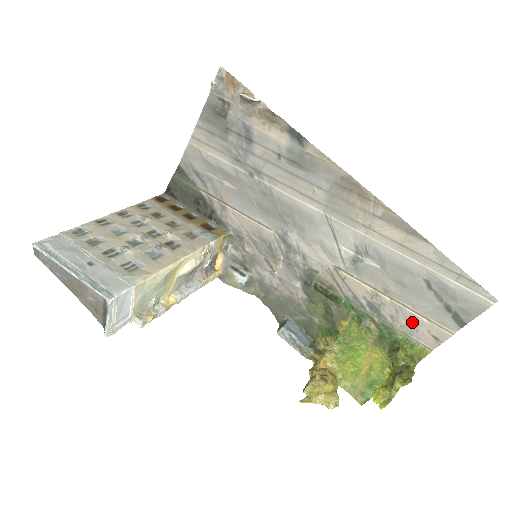
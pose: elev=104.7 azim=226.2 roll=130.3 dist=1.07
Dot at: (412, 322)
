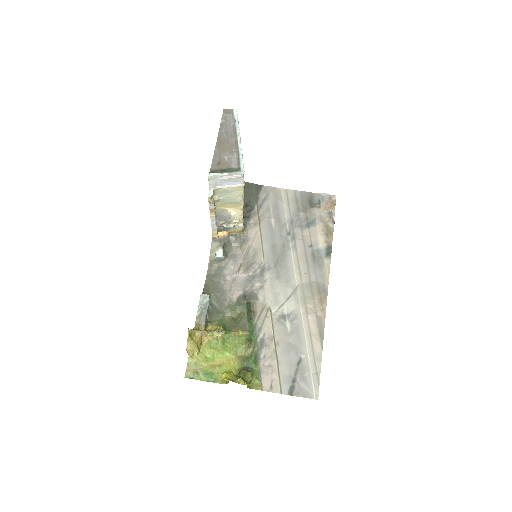
Dot at: (271, 368)
